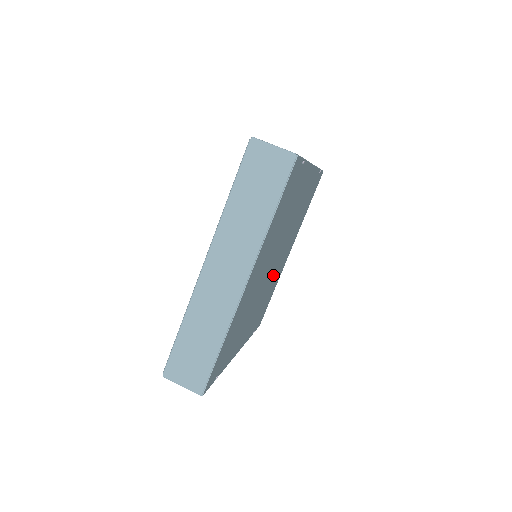
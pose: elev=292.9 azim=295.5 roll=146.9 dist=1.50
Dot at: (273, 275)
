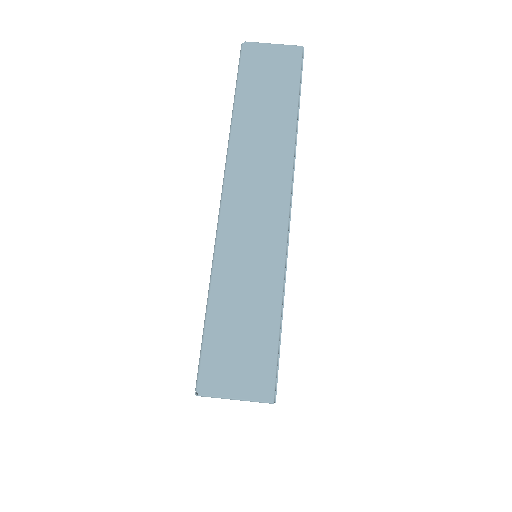
Dot at: occluded
